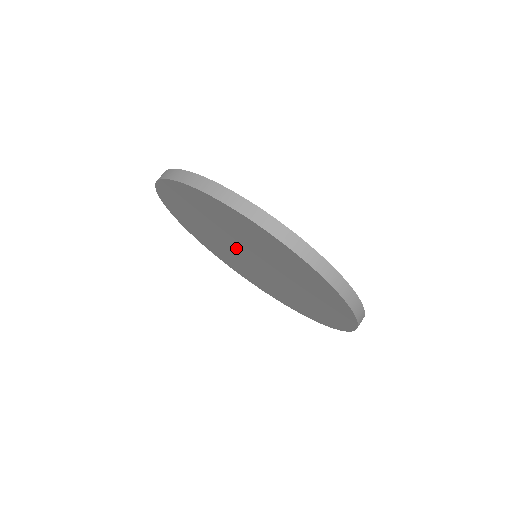
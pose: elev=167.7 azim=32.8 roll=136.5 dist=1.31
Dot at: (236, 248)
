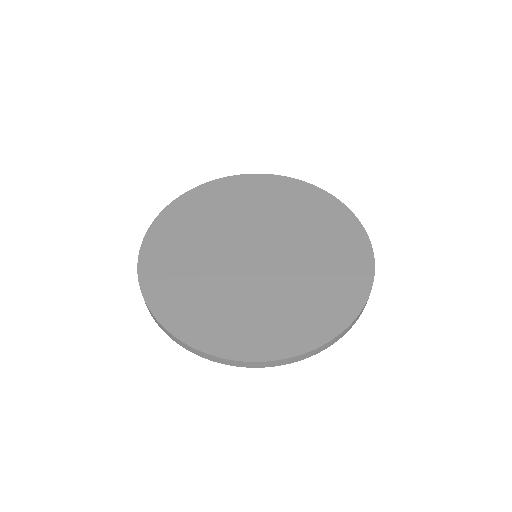
Dot at: occluded
